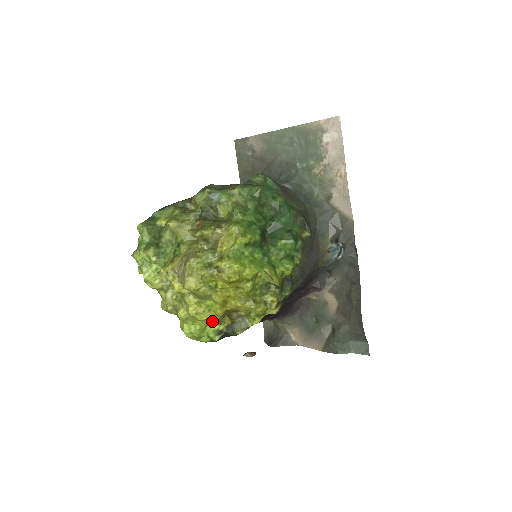
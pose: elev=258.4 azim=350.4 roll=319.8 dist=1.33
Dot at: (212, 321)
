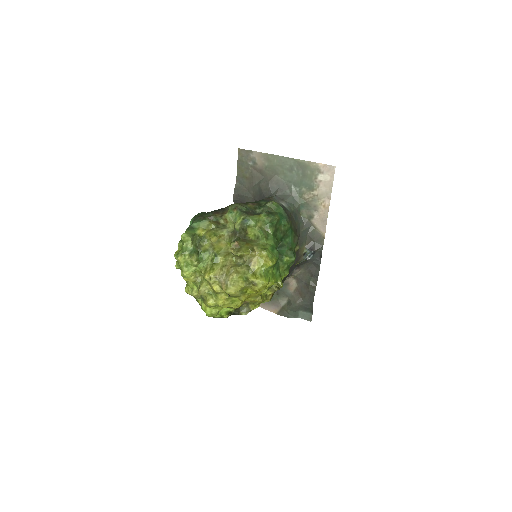
Dot at: (228, 307)
